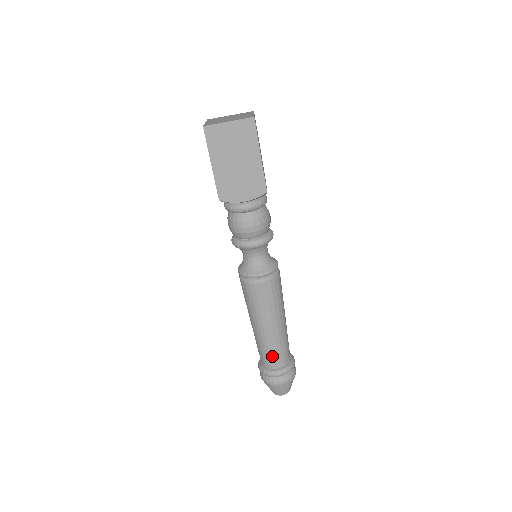
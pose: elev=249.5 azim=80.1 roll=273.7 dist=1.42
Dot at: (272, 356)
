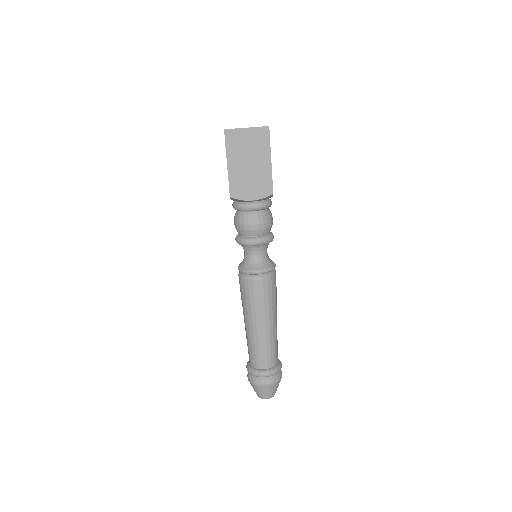
Dot at: (261, 355)
